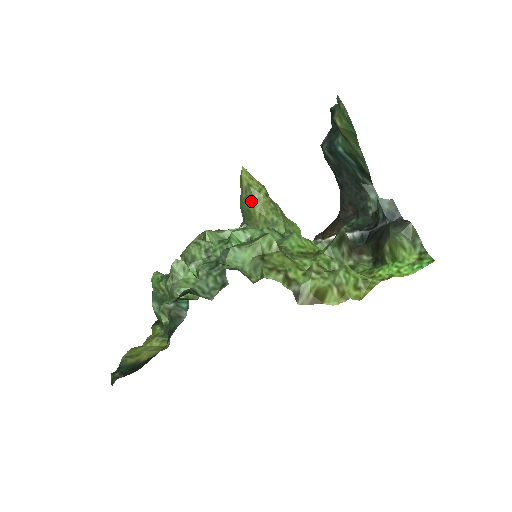
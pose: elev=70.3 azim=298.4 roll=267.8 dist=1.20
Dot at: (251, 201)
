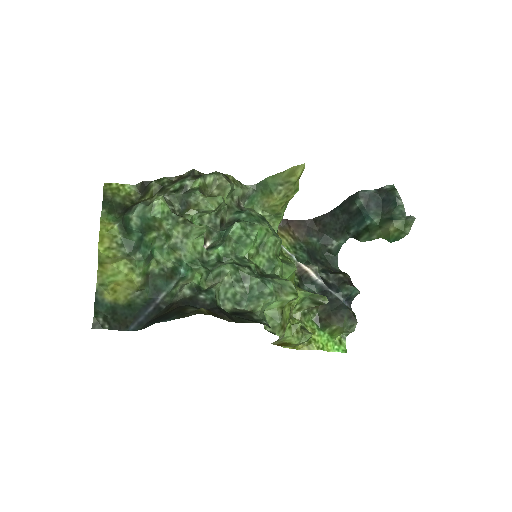
Dot at: (282, 192)
